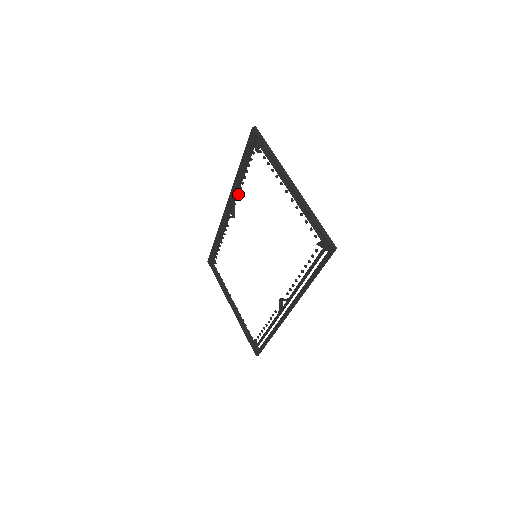
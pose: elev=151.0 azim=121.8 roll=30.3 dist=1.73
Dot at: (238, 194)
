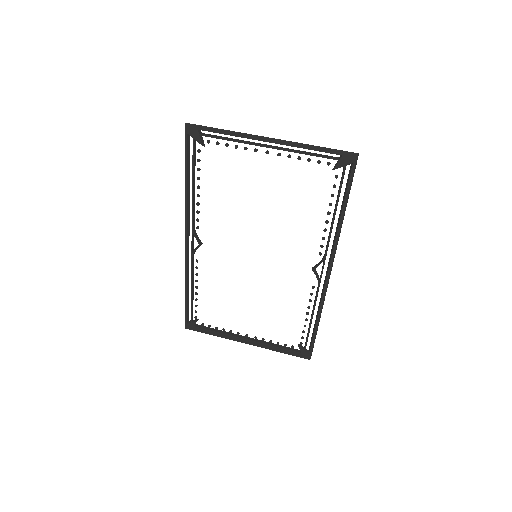
Dot at: (197, 213)
